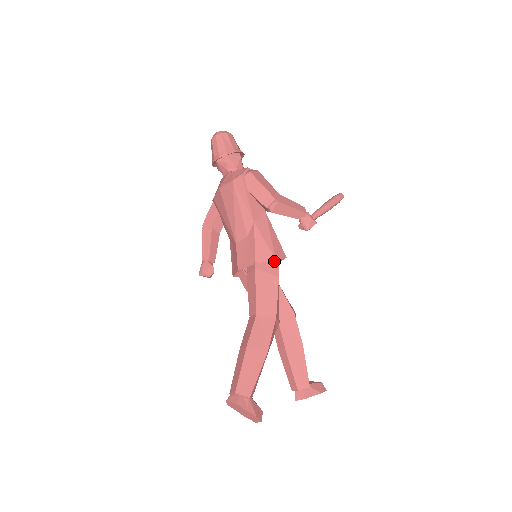
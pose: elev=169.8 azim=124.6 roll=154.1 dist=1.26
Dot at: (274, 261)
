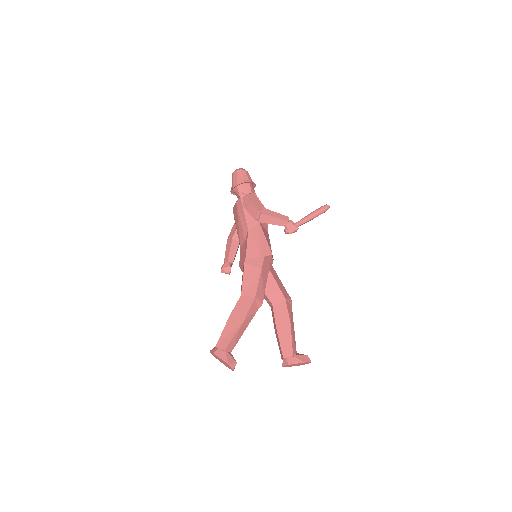
Dot at: (260, 257)
